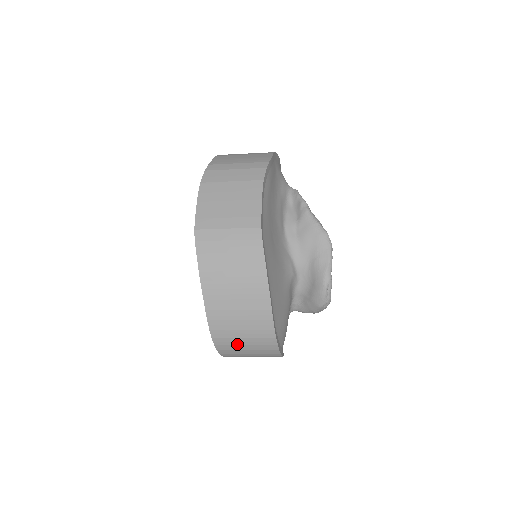
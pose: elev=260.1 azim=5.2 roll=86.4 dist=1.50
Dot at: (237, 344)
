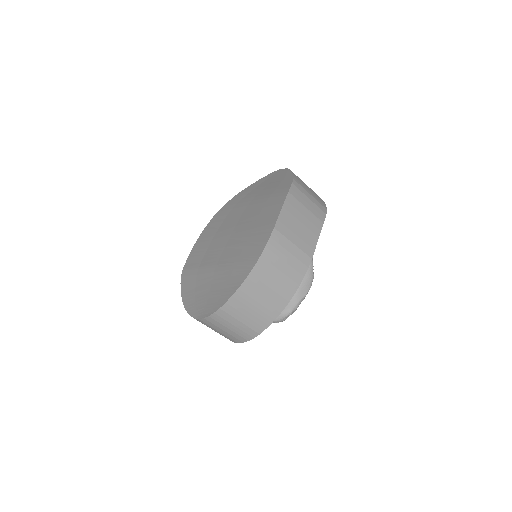
Dot at: (230, 322)
